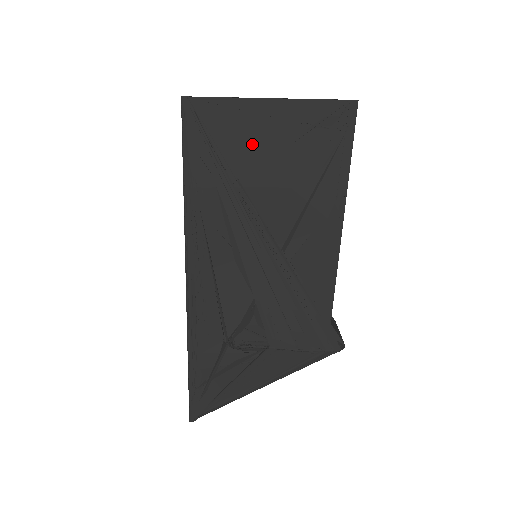
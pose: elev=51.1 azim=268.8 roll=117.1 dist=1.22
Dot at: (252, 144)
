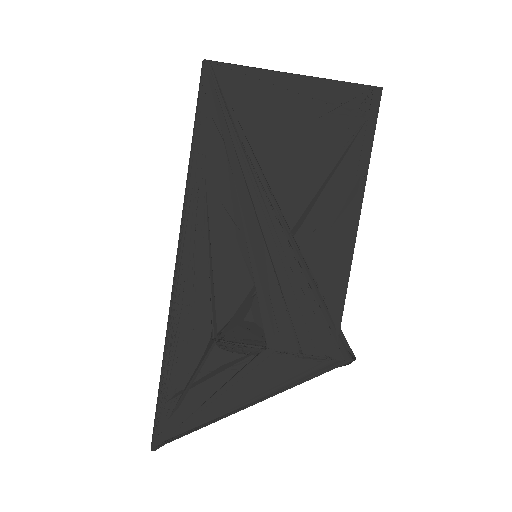
Dot at: (271, 116)
